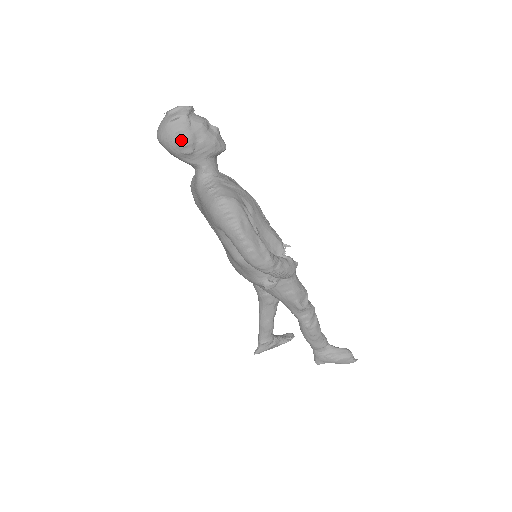
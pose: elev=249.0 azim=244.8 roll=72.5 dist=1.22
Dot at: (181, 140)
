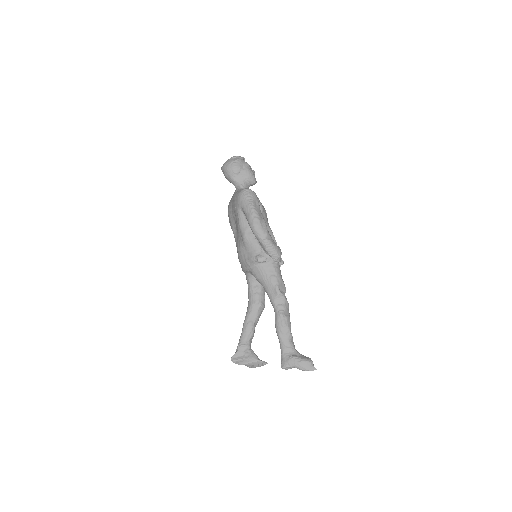
Dot at: (235, 164)
